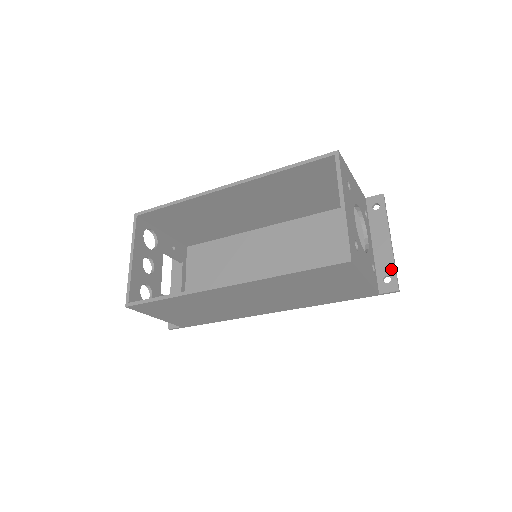
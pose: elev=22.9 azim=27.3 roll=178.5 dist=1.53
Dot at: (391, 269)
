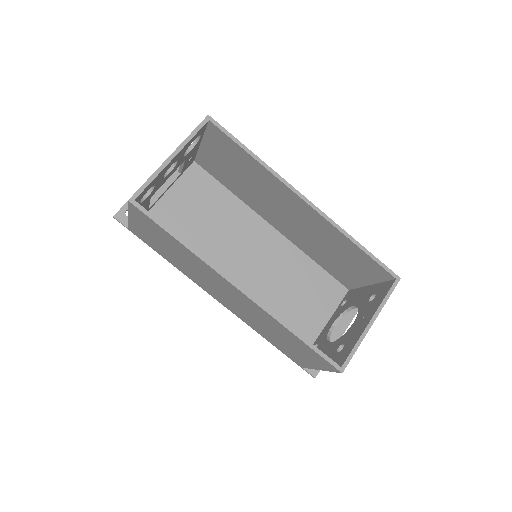
Dot at: occluded
